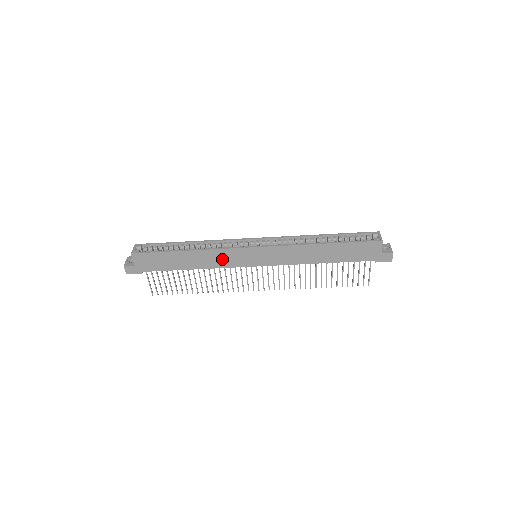
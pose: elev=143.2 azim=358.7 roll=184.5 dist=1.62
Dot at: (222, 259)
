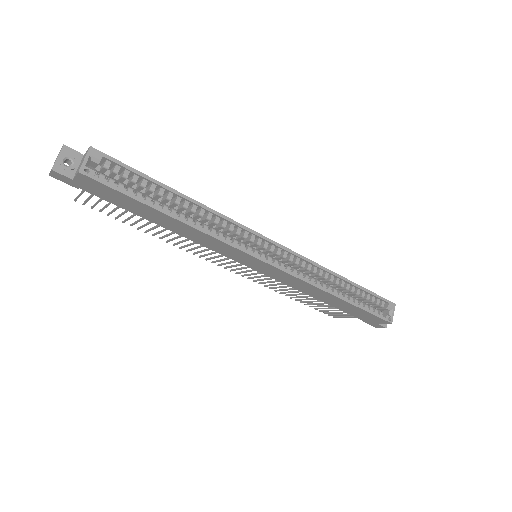
Dot at: (214, 244)
